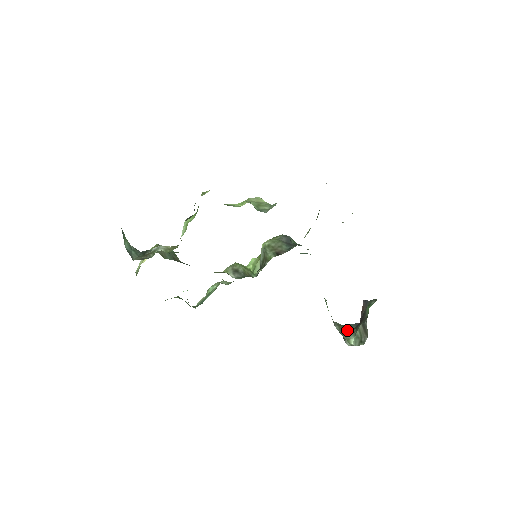
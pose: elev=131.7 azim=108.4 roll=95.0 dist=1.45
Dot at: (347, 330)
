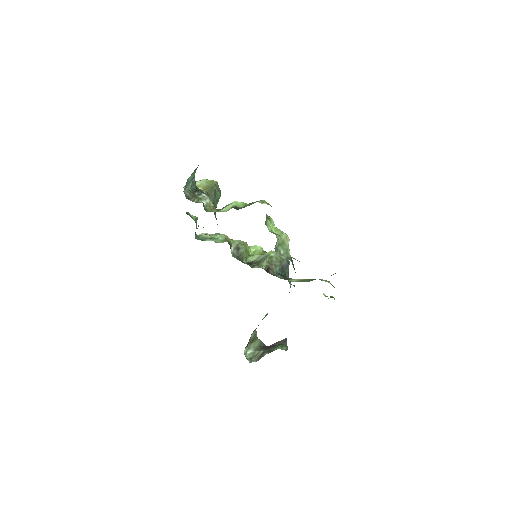
Dot at: (256, 343)
